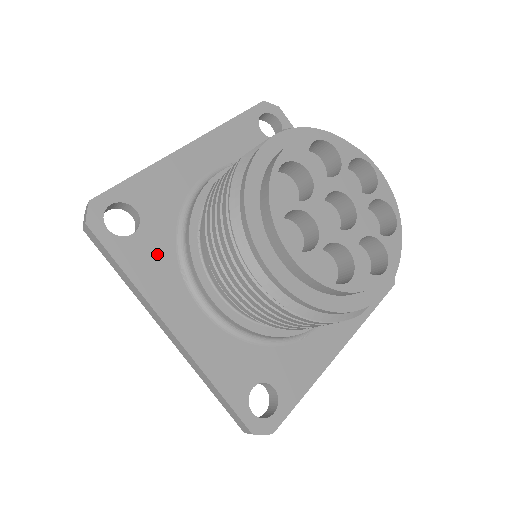
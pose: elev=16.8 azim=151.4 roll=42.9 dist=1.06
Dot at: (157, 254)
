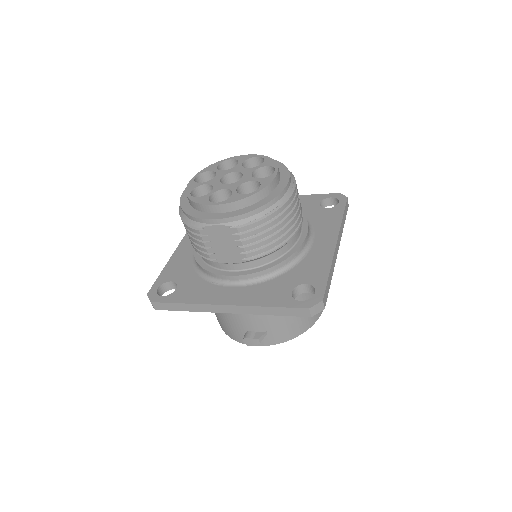
Dot at: occluded
